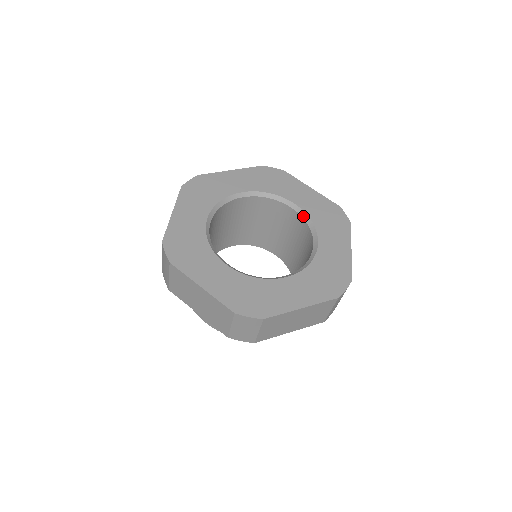
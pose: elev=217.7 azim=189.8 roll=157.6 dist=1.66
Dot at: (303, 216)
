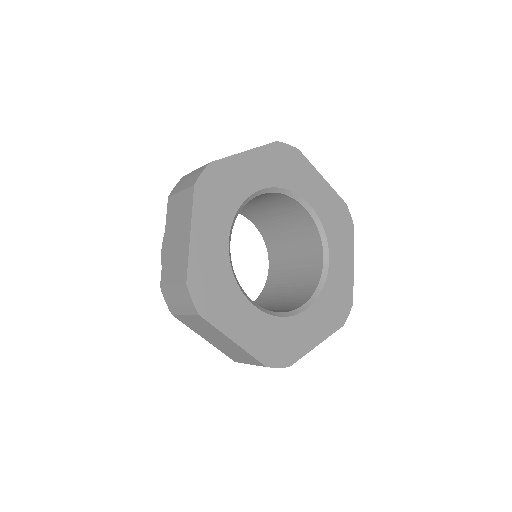
Dot at: (322, 277)
